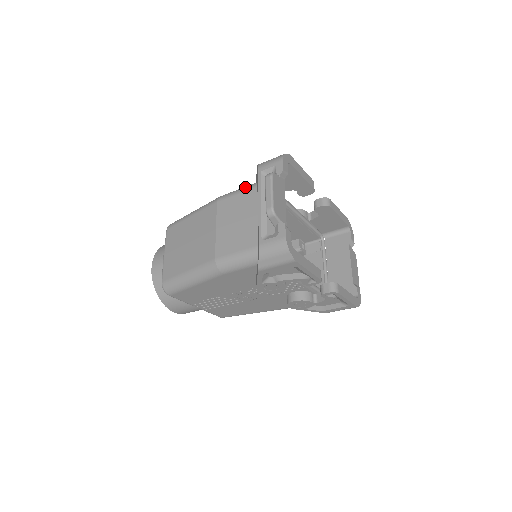
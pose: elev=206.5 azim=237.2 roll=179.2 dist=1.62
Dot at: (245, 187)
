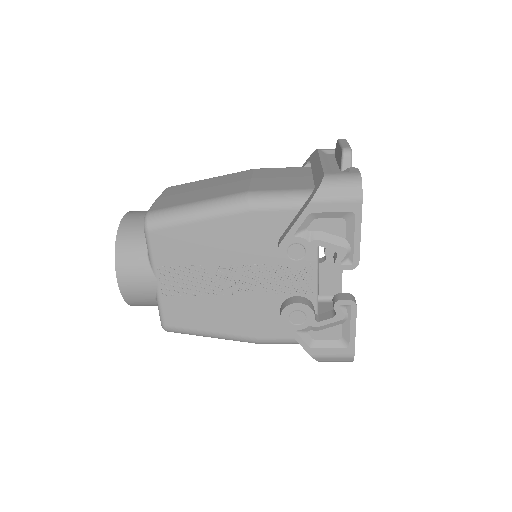
Dot at: (290, 167)
